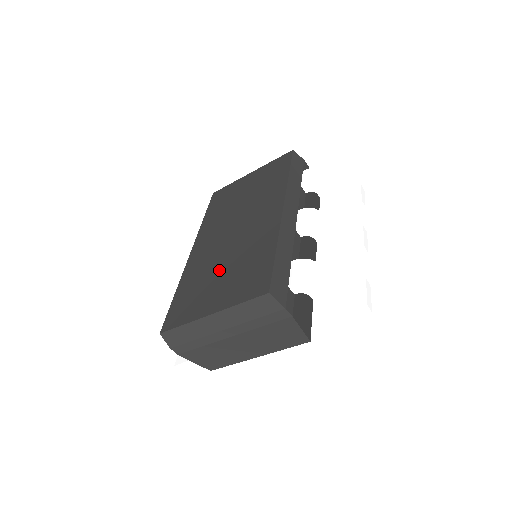
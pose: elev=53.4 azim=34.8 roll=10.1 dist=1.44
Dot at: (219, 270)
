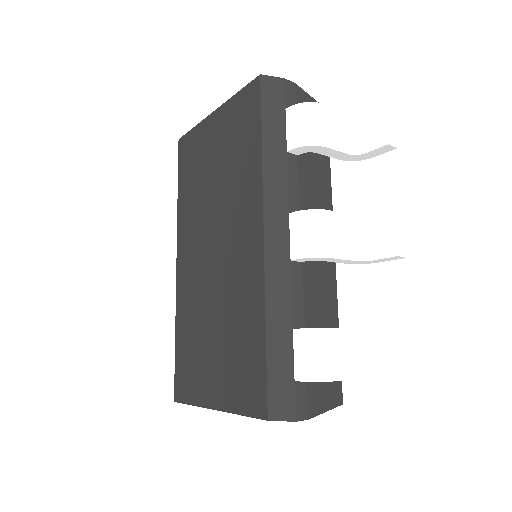
Dot at: (210, 328)
